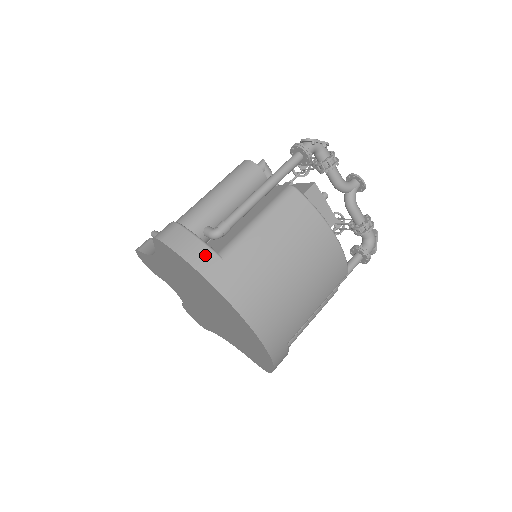
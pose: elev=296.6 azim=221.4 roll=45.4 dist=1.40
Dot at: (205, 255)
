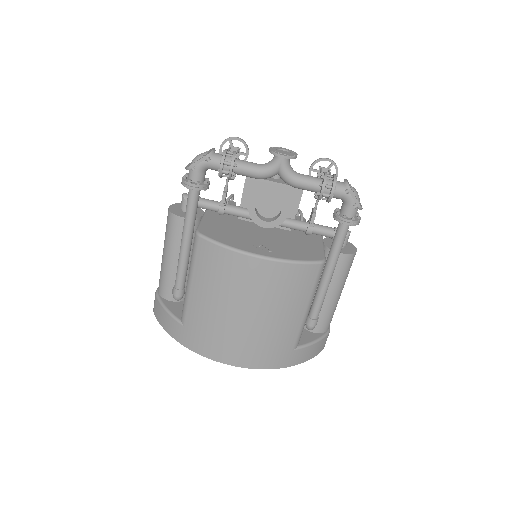
Dot at: (173, 325)
